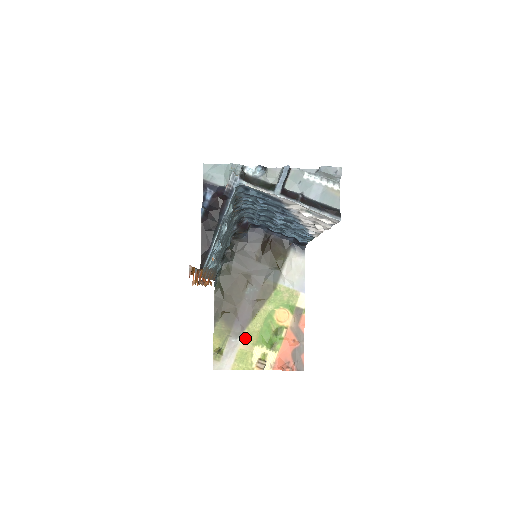
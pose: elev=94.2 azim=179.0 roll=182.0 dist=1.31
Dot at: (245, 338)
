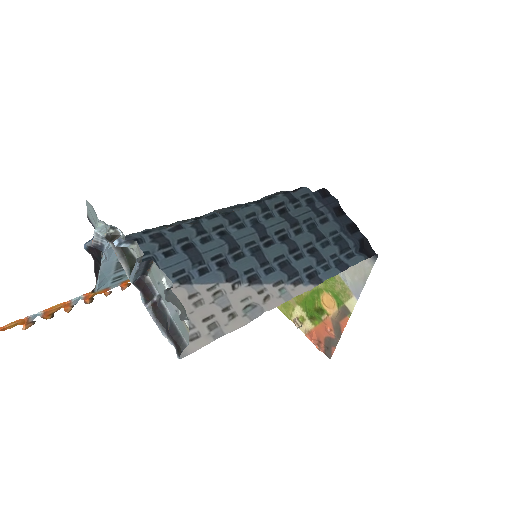
Dot at: occluded
